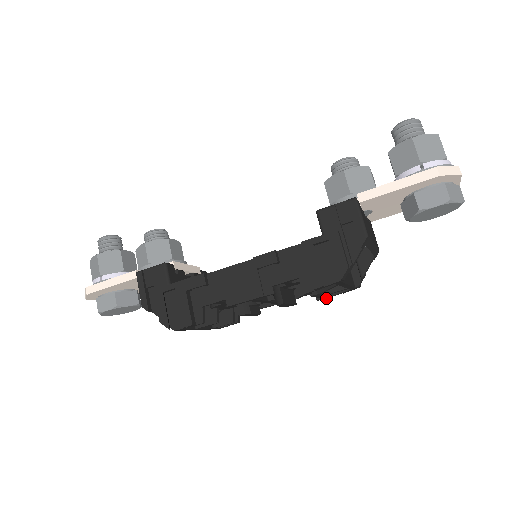
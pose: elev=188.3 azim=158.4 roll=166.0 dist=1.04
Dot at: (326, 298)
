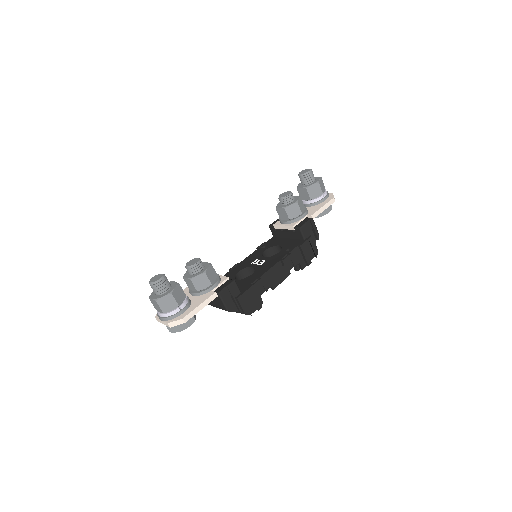
Dot at: occluded
